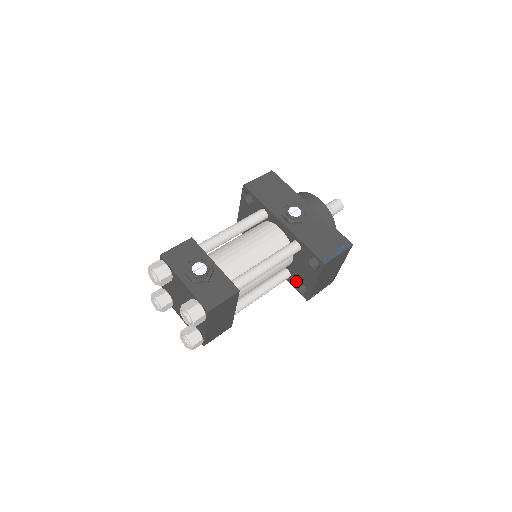
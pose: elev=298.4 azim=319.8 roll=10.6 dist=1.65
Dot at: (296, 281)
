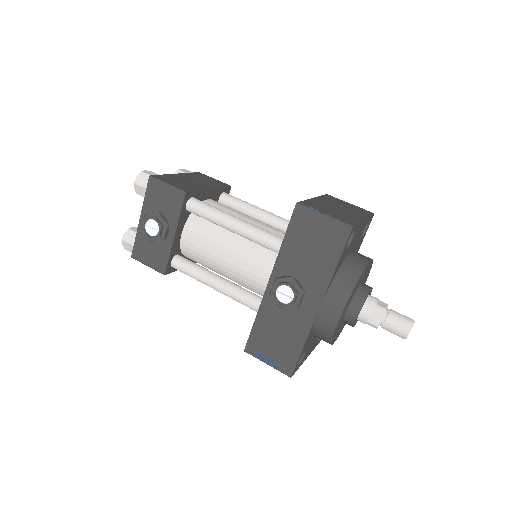
Dot at: occluded
